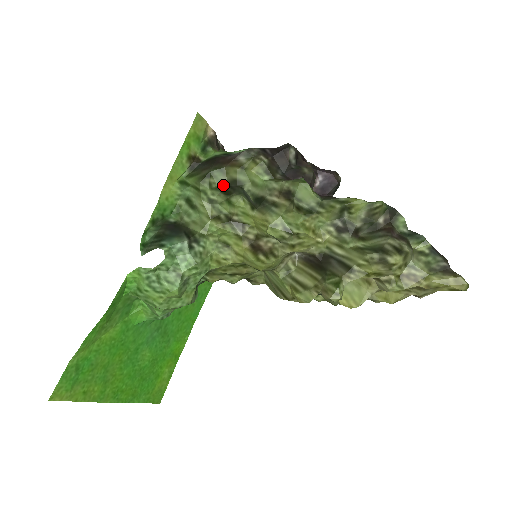
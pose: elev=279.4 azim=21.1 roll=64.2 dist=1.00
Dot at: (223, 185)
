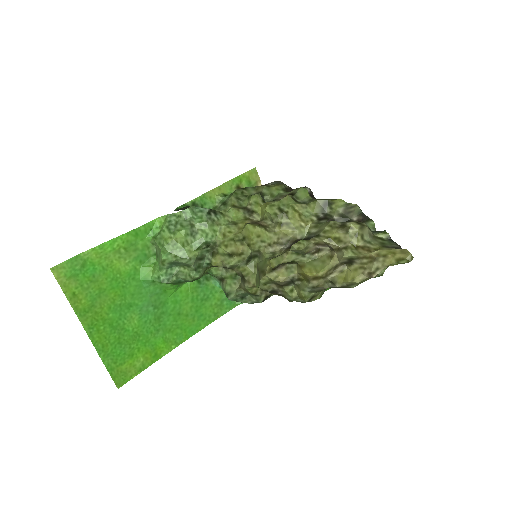
Dot at: occluded
